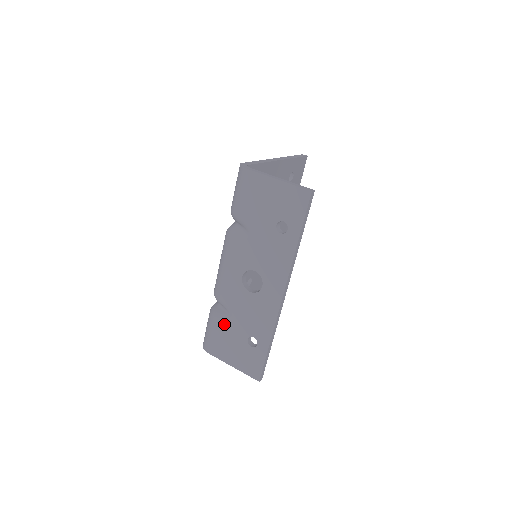
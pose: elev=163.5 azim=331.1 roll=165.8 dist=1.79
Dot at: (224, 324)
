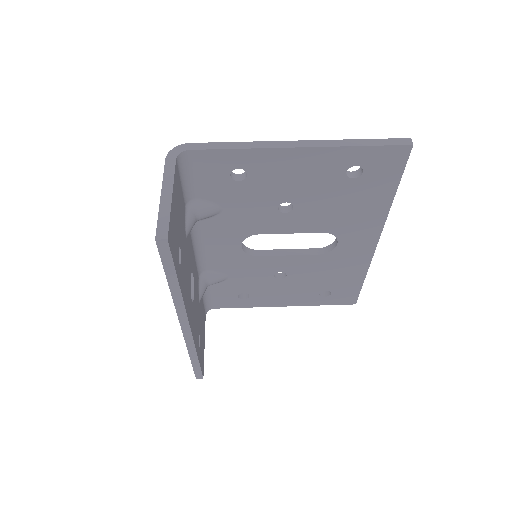
Dot at: occluded
